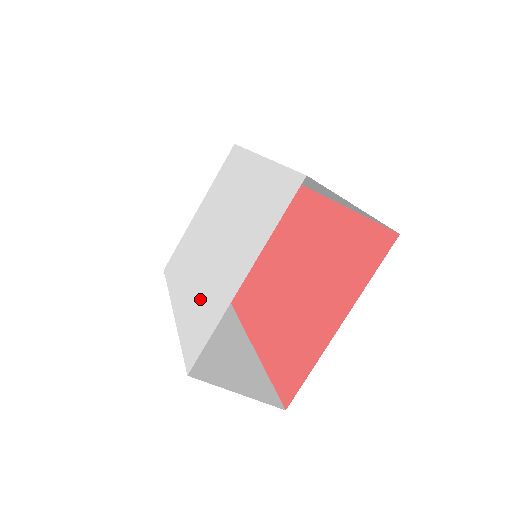
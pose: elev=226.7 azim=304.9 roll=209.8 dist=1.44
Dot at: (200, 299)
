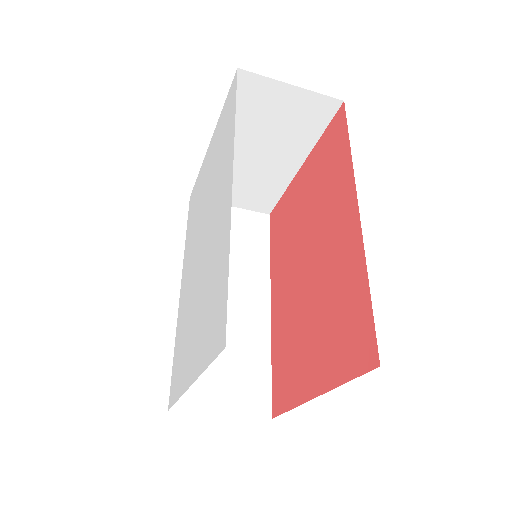
Dot at: (183, 327)
